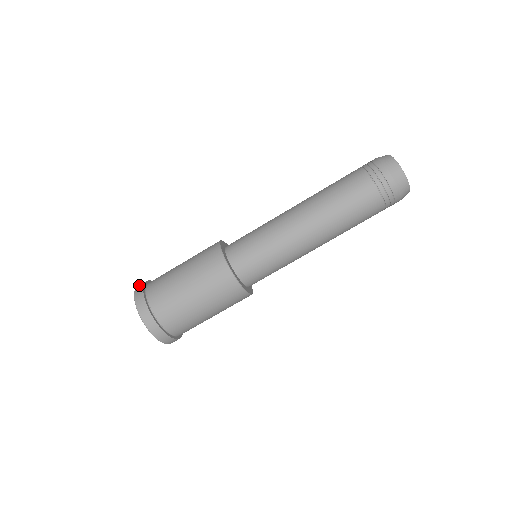
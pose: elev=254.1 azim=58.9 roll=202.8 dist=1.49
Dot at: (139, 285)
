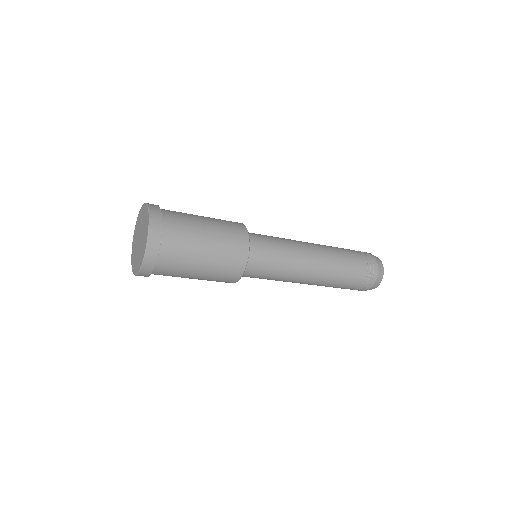
Dot at: (149, 256)
